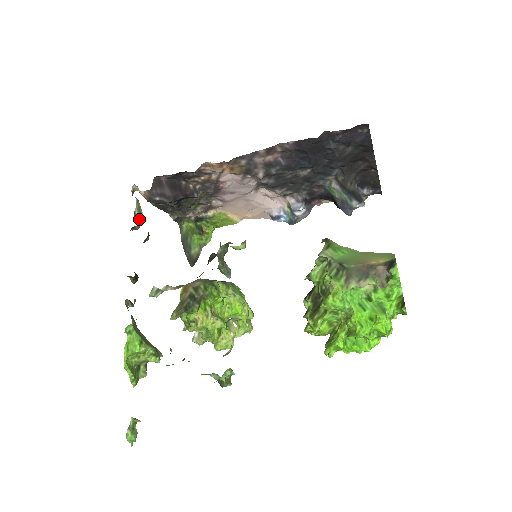
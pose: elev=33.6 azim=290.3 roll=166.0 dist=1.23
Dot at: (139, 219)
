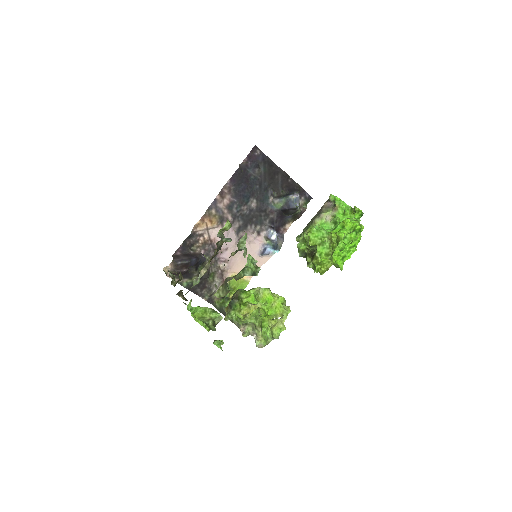
Dot at: (174, 278)
